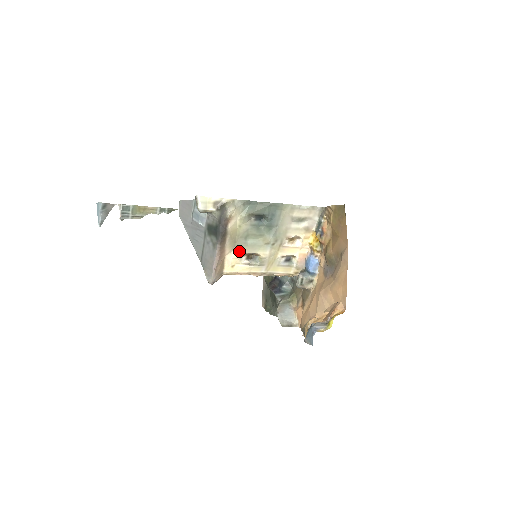
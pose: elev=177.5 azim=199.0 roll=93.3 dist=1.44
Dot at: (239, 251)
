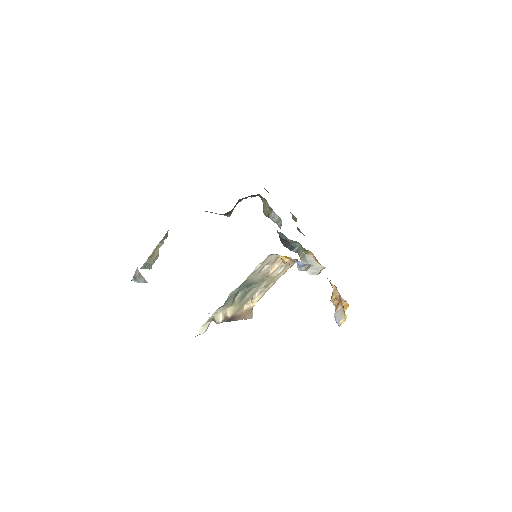
Dot at: (248, 302)
